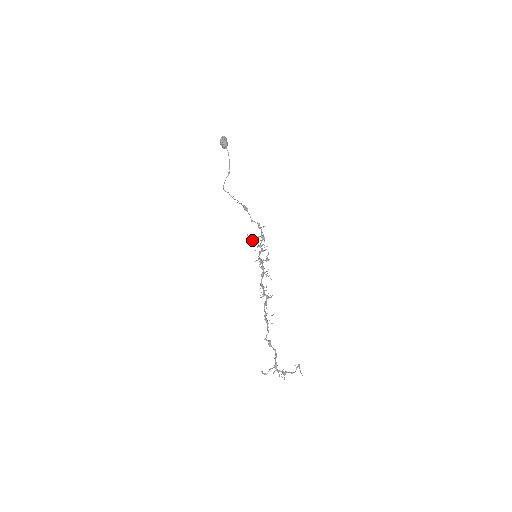
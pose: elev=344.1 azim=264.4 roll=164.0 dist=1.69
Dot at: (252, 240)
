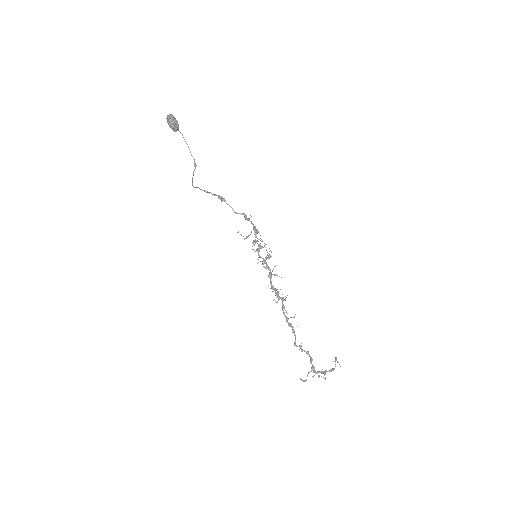
Dot at: (245, 238)
